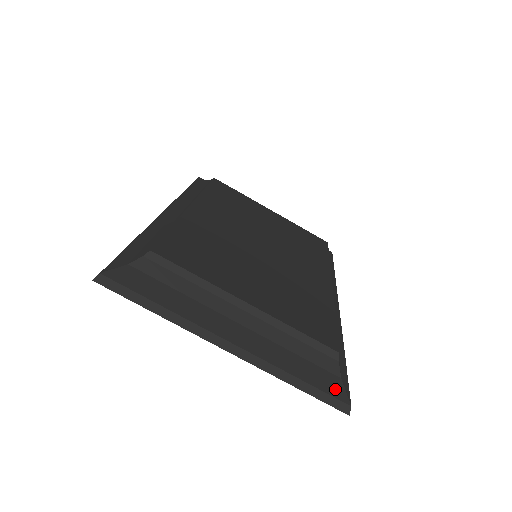
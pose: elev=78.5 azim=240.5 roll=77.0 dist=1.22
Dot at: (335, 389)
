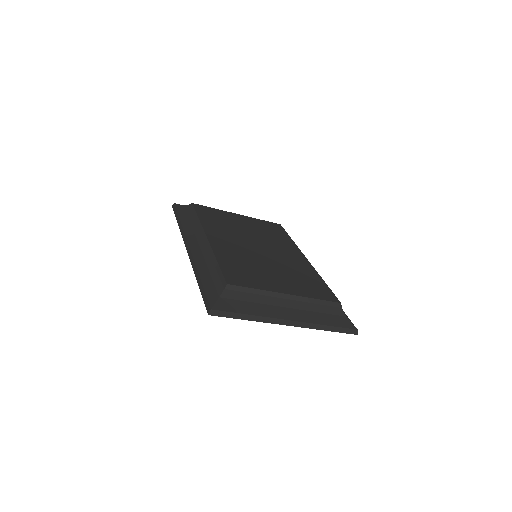
Dot at: (347, 324)
